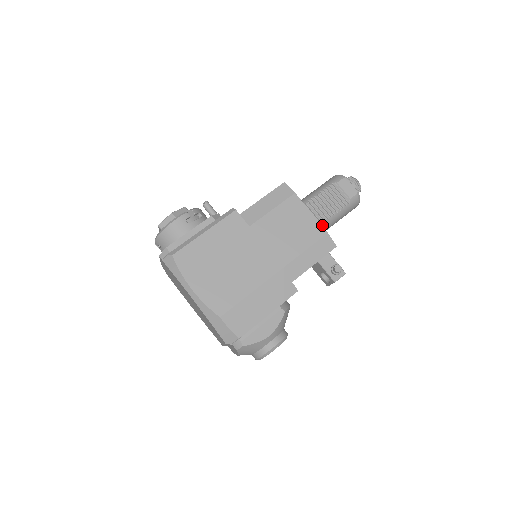
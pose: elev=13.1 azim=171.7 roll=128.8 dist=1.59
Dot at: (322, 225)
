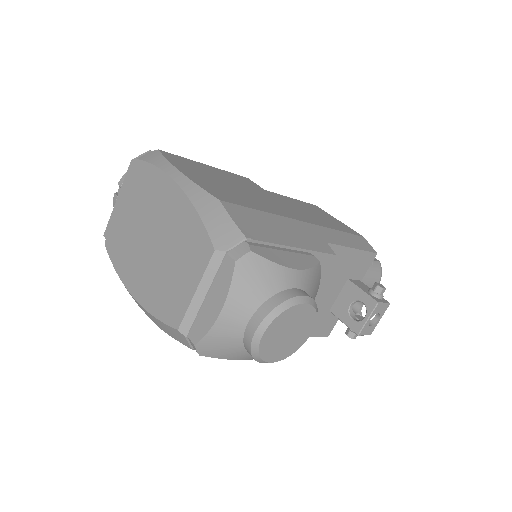
Dot at: occluded
